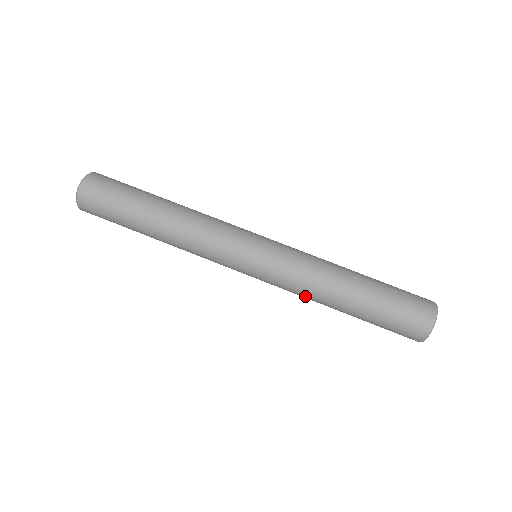
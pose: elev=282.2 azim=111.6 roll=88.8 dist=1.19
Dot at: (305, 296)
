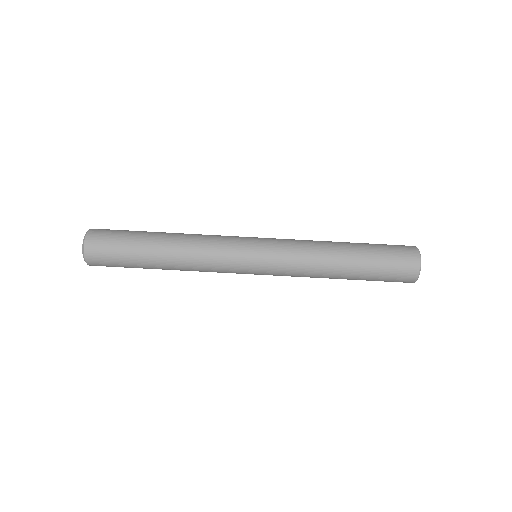
Dot at: occluded
